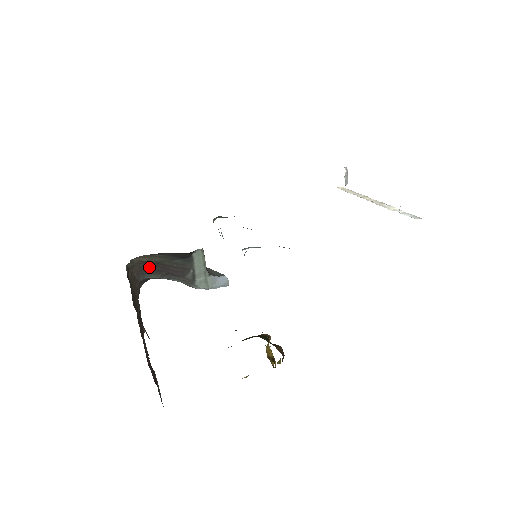
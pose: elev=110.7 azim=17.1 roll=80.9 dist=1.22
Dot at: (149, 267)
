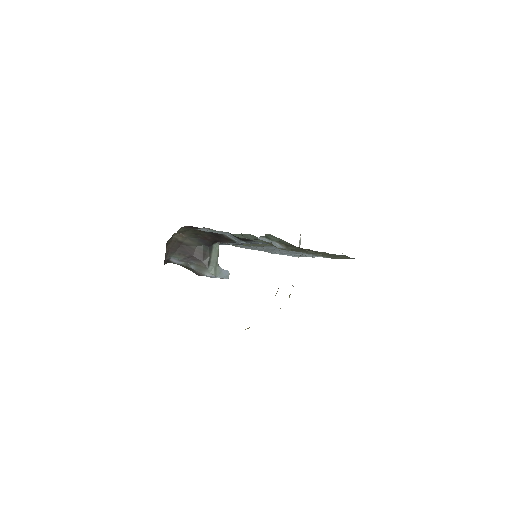
Dot at: (179, 247)
